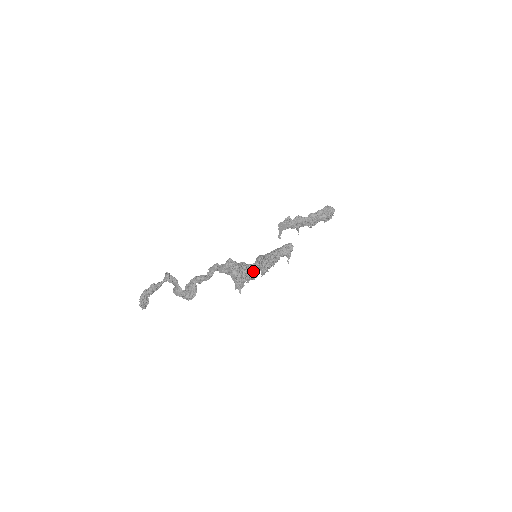
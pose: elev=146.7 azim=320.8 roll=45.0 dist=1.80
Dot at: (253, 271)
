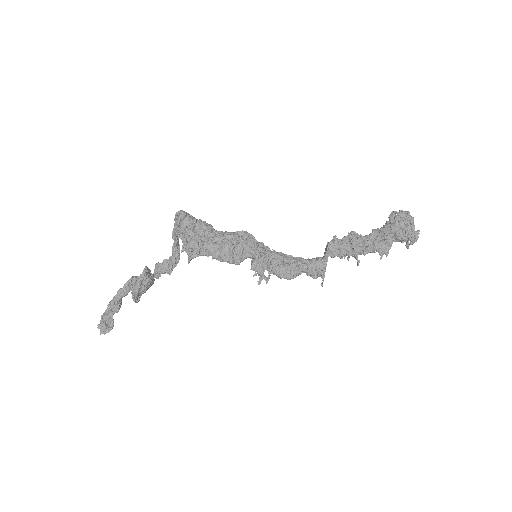
Dot at: (220, 239)
